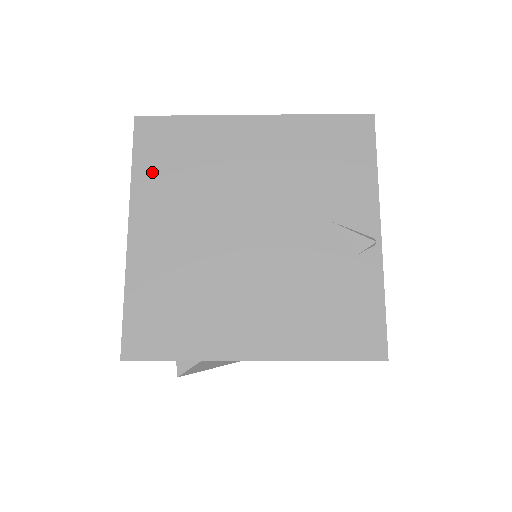
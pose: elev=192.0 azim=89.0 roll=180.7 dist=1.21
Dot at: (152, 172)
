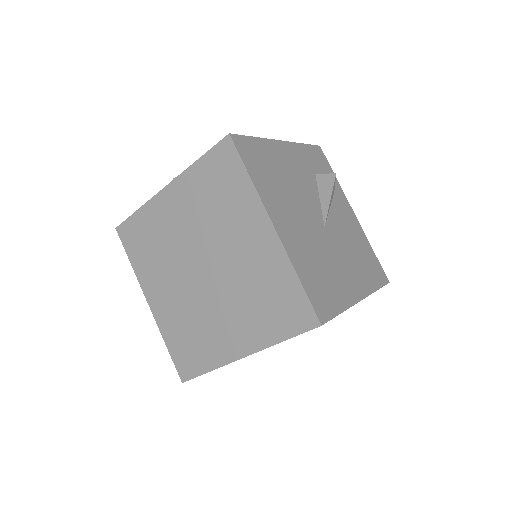
Dot at: occluded
